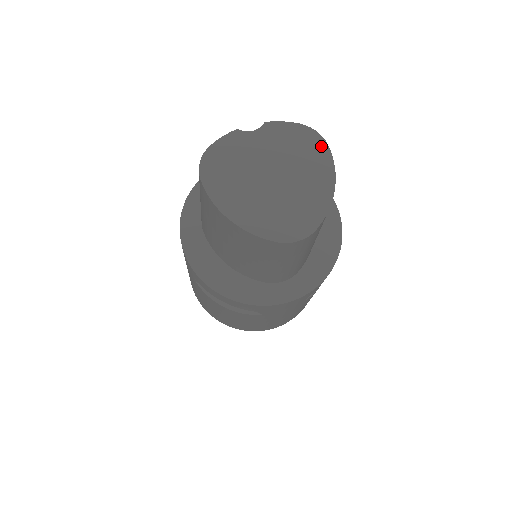
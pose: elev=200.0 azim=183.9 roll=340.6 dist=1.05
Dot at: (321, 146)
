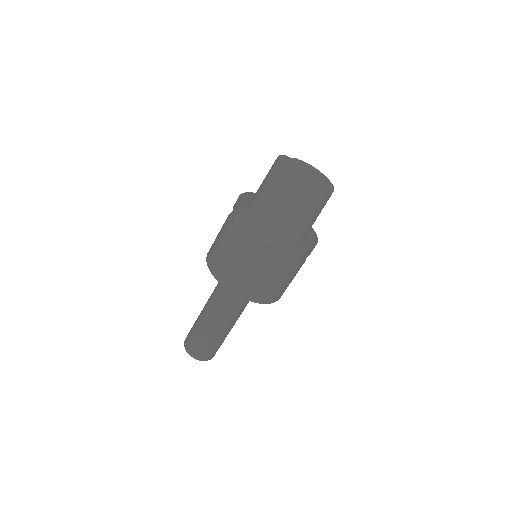
Dot at: (319, 171)
